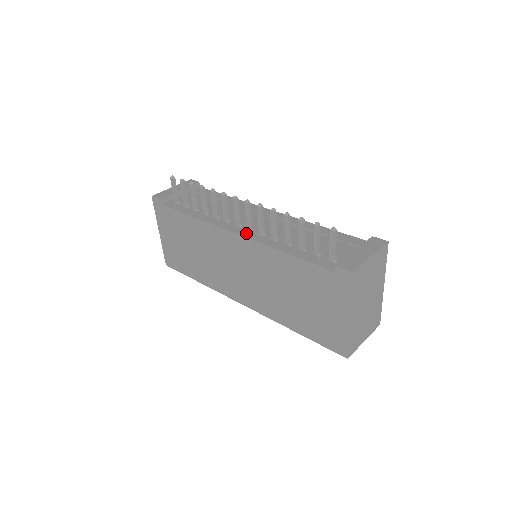
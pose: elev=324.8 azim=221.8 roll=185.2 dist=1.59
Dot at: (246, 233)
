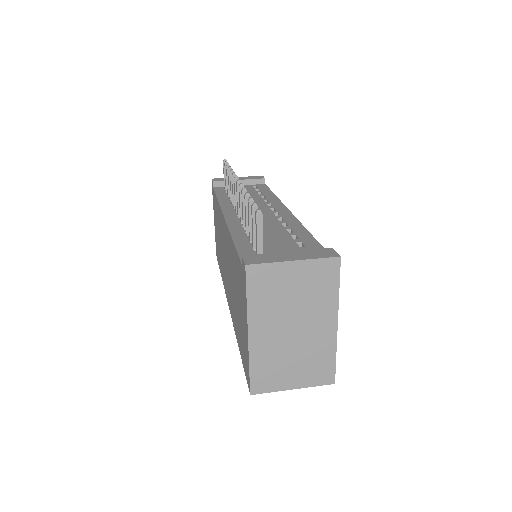
Dot at: (231, 218)
